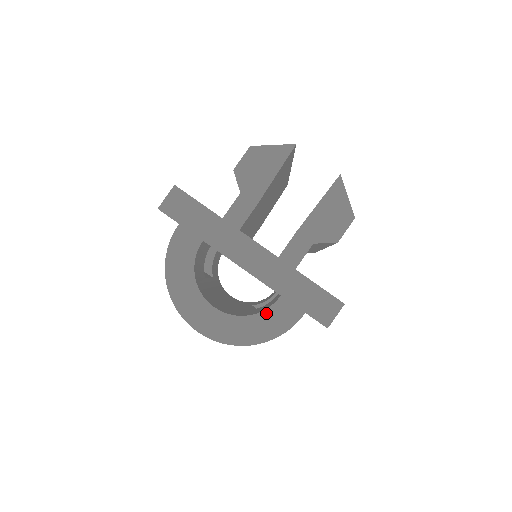
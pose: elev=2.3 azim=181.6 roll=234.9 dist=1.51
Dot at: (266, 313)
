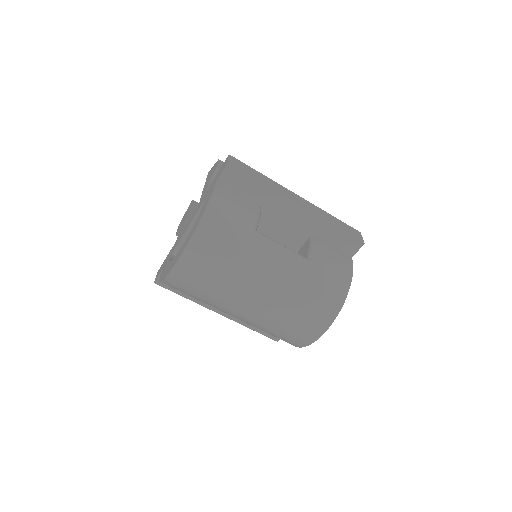
Dot at: (202, 209)
